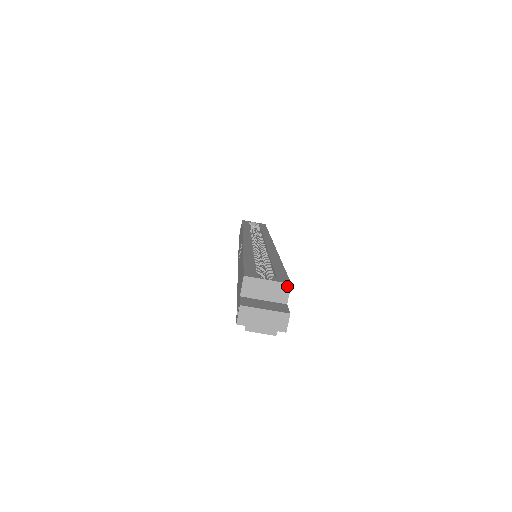
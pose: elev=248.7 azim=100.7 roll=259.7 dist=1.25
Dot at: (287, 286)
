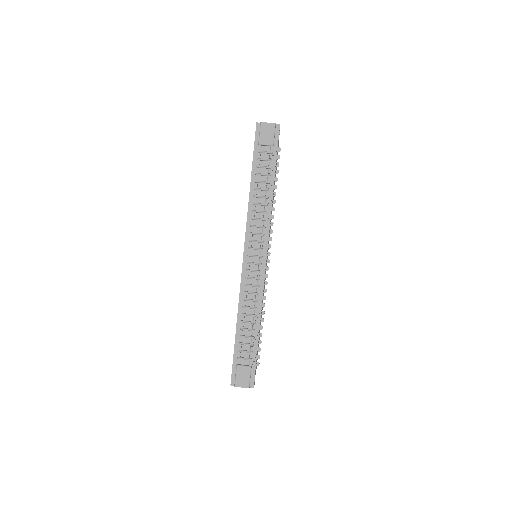
Dot at: occluded
